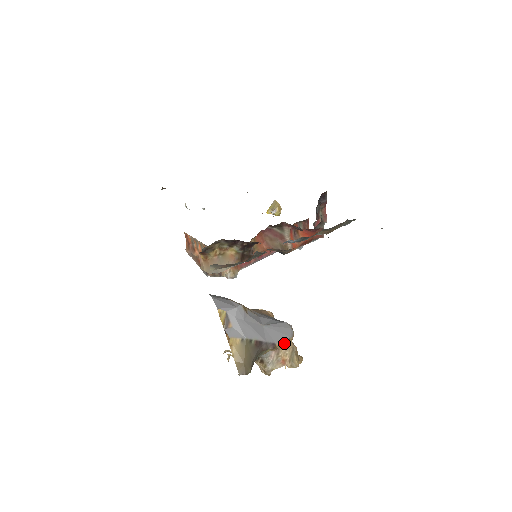
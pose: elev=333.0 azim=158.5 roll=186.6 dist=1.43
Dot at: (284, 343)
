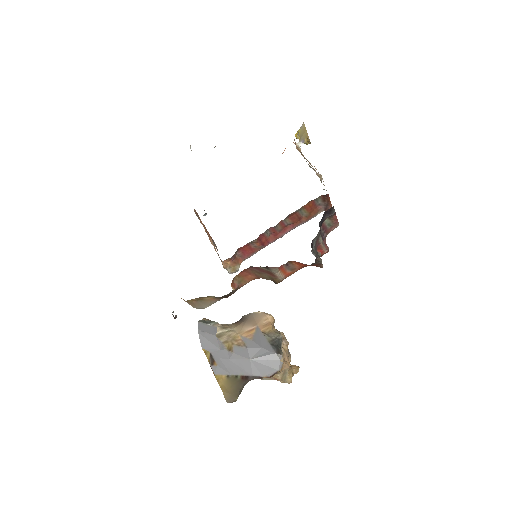
Dot at: (271, 375)
